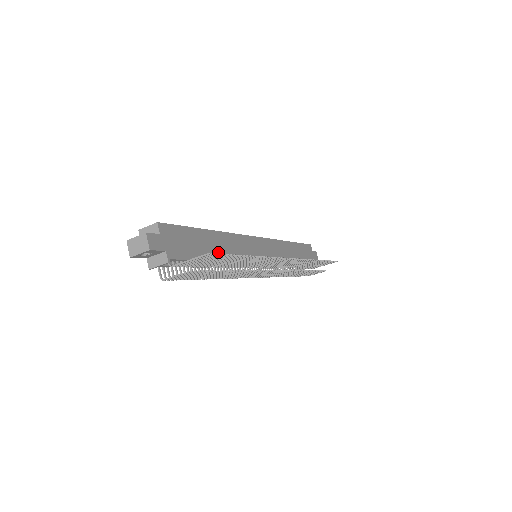
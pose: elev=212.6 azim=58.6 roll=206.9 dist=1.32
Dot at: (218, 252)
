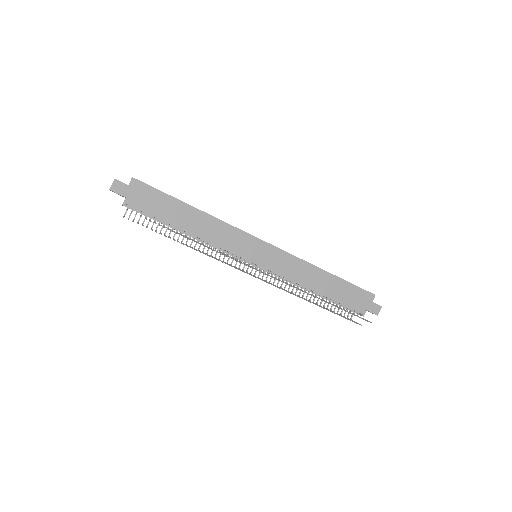
Dot at: (190, 225)
